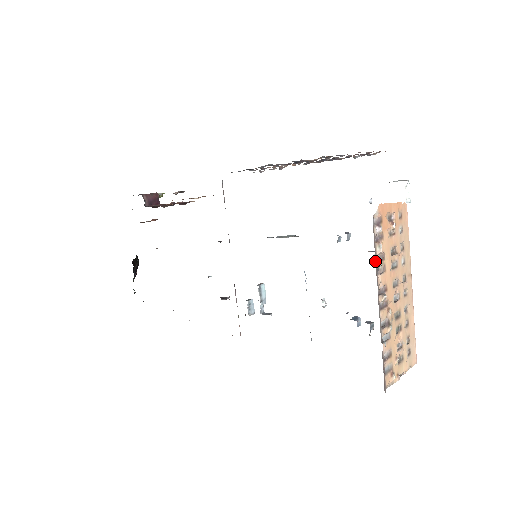
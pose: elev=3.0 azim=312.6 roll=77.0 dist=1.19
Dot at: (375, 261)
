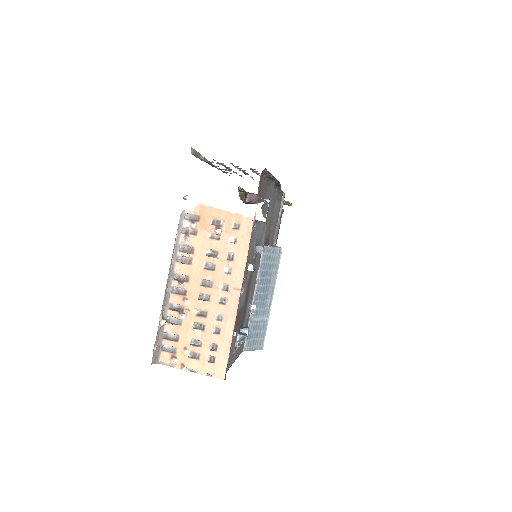
Dot at: (175, 248)
